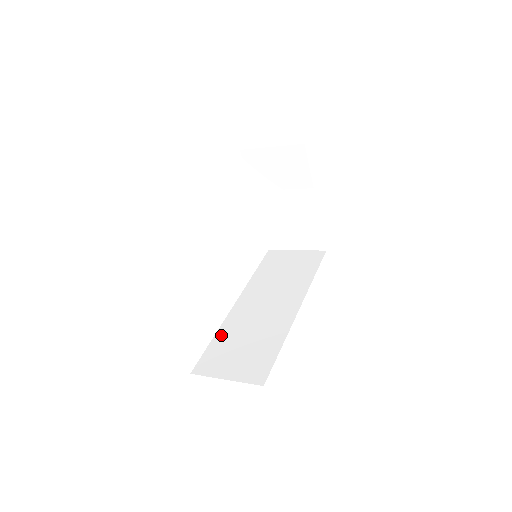
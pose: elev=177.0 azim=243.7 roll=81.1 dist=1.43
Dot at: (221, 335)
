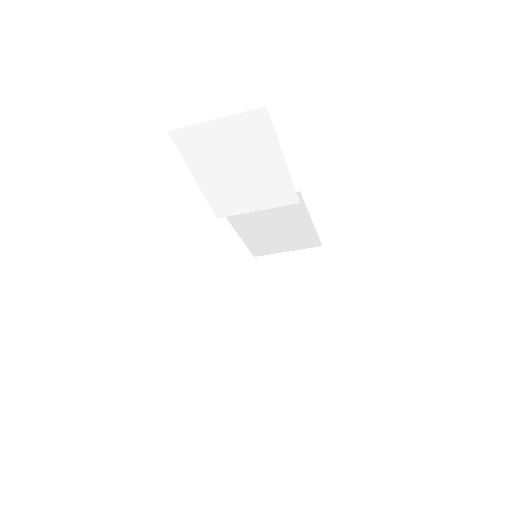
Dot at: occluded
